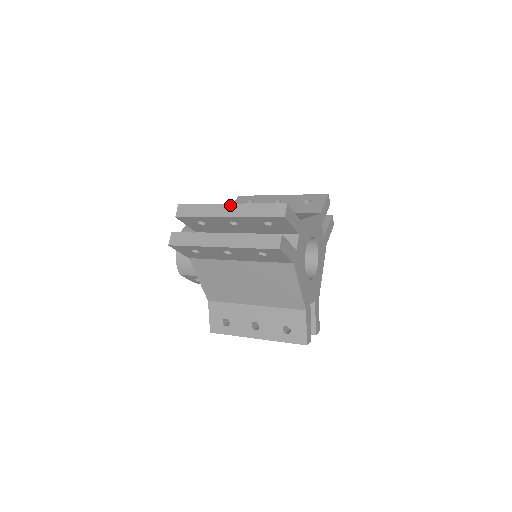
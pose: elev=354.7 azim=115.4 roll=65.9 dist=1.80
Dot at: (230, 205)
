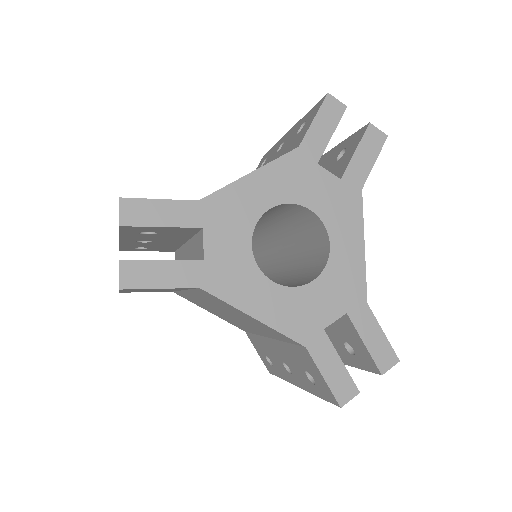
Dot at: occluded
